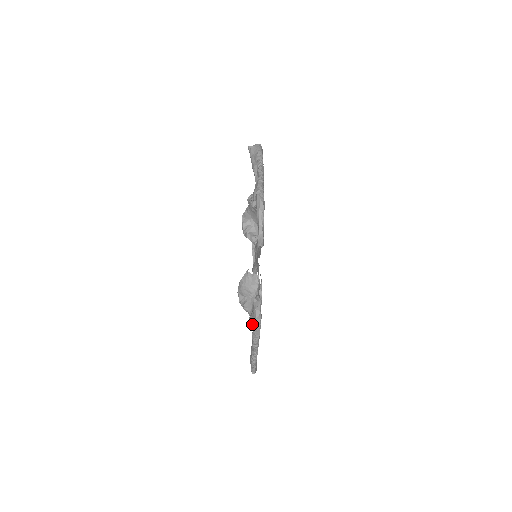
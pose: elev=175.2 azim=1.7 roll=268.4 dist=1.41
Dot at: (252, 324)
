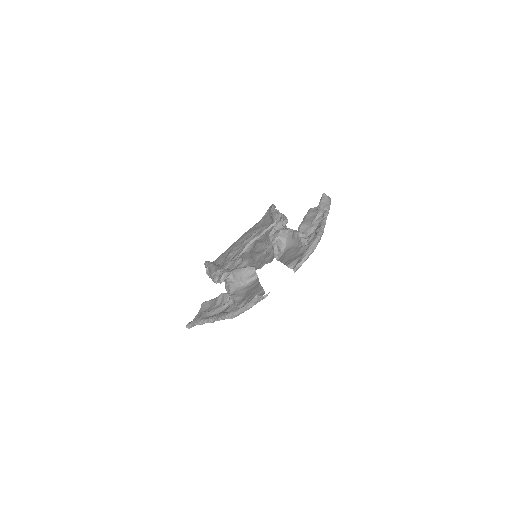
Dot at: (220, 299)
